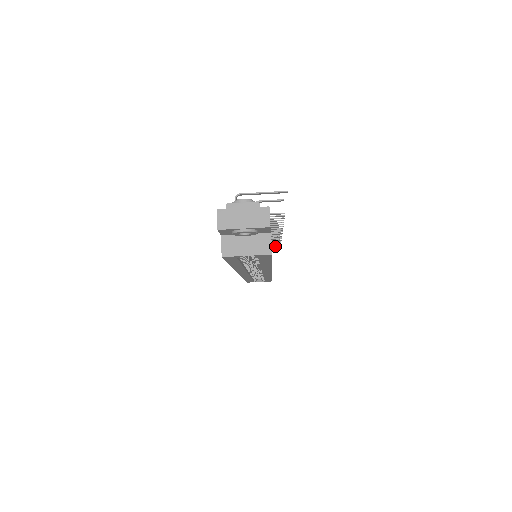
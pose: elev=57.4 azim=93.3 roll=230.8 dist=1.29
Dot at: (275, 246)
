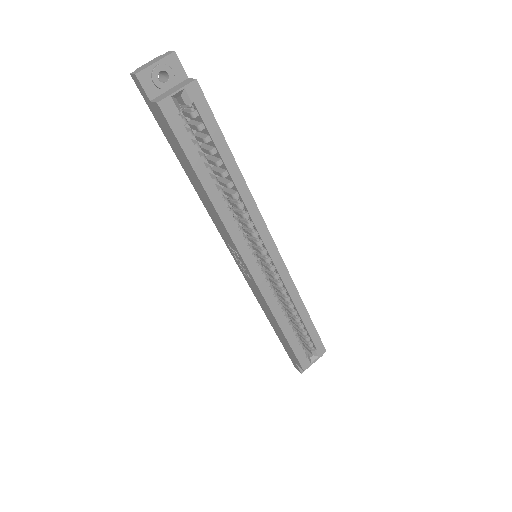
Dot at: occluded
